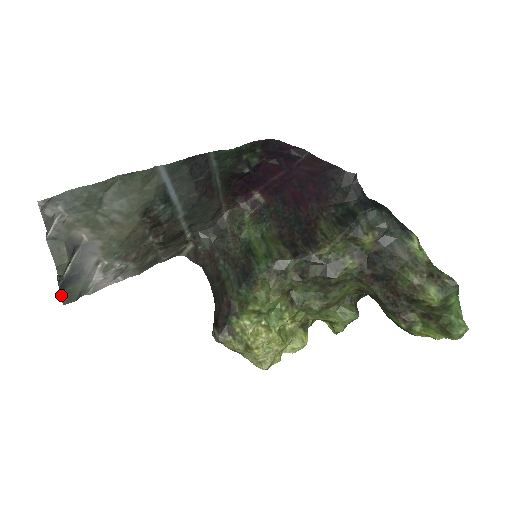
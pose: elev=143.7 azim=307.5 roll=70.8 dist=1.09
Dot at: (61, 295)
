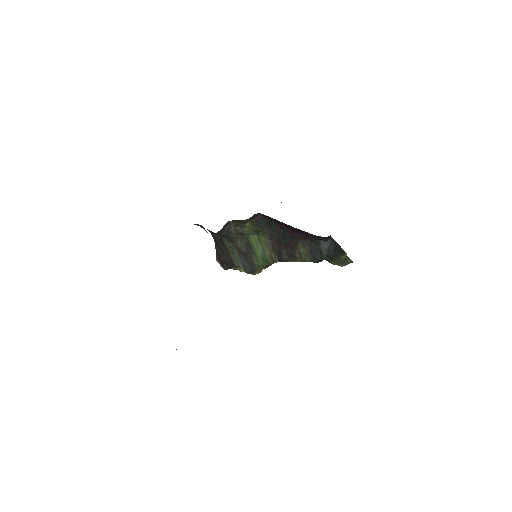
Dot at: occluded
